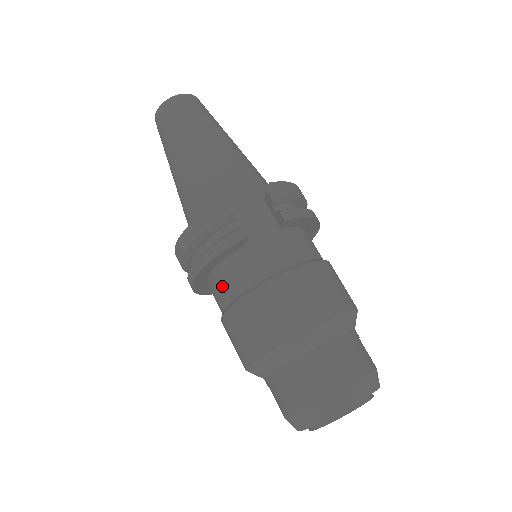
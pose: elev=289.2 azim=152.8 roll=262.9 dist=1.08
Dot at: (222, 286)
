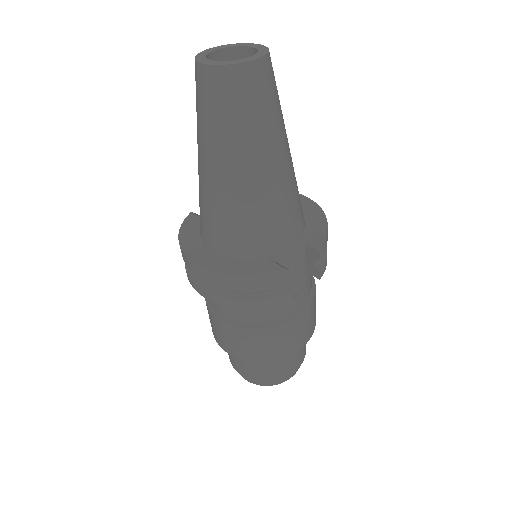
Dot at: (239, 310)
